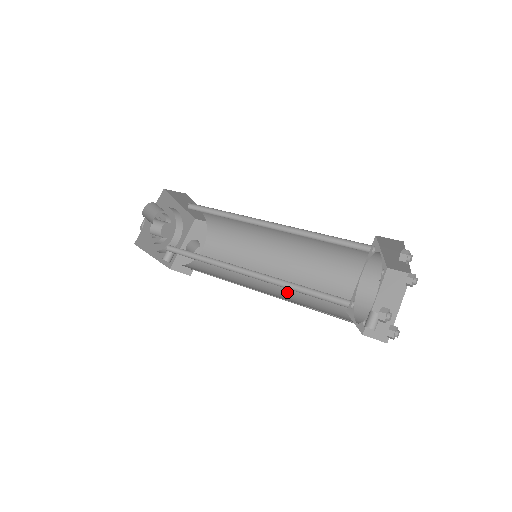
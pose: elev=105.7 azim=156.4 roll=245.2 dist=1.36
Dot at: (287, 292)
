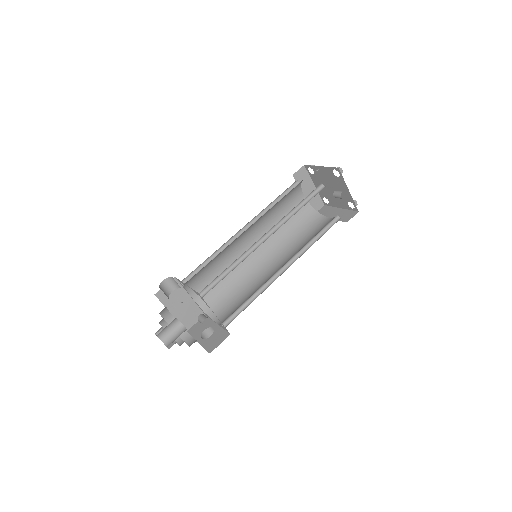
Dot at: (293, 256)
